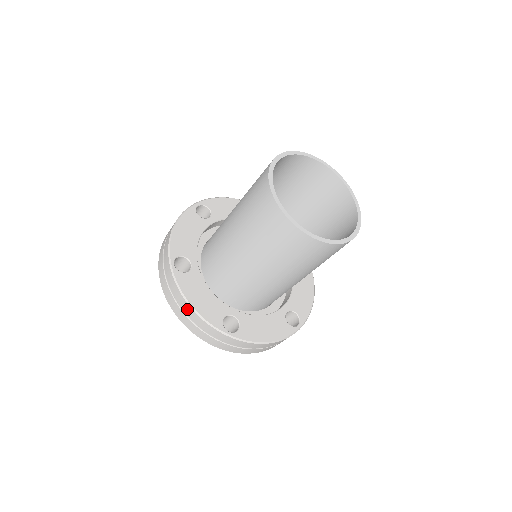
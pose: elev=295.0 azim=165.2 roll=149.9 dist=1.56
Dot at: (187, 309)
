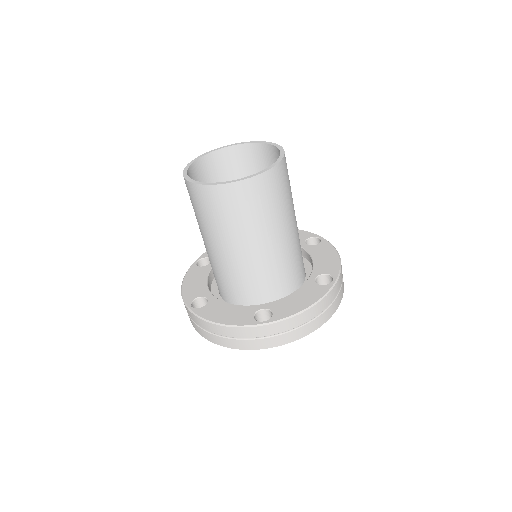
Dot at: occluded
